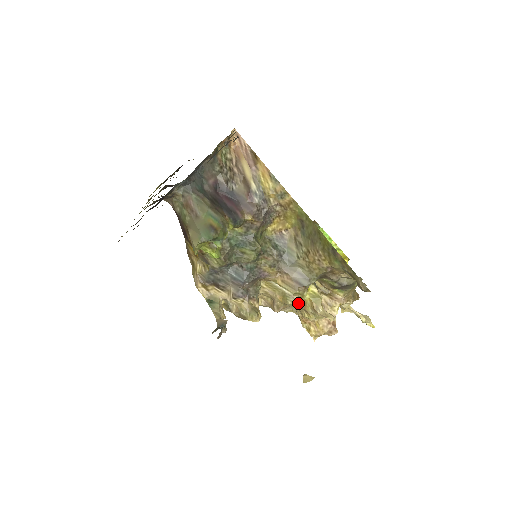
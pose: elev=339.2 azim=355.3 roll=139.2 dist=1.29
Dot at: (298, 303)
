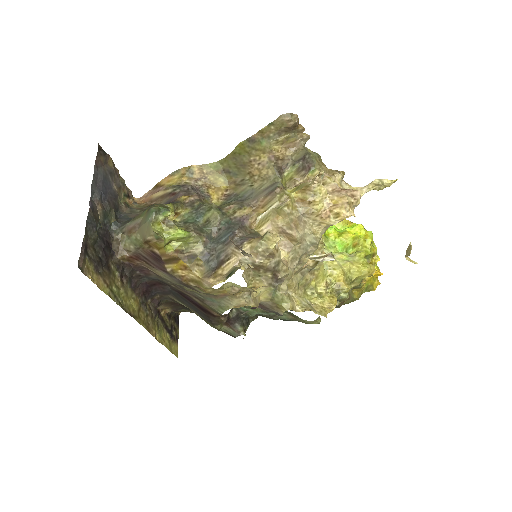
Dot at: (296, 207)
